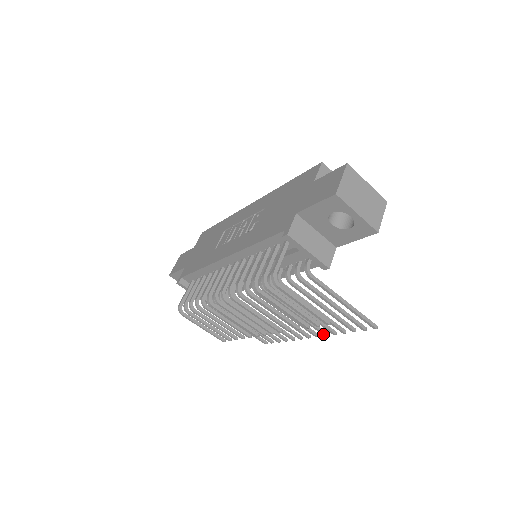
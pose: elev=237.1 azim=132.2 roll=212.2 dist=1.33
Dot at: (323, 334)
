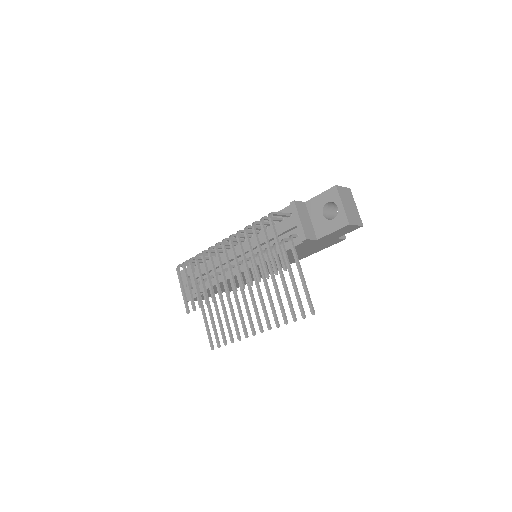
Dot at: (268, 326)
